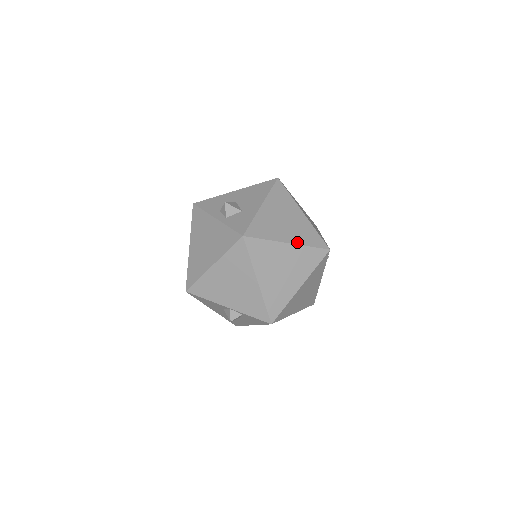
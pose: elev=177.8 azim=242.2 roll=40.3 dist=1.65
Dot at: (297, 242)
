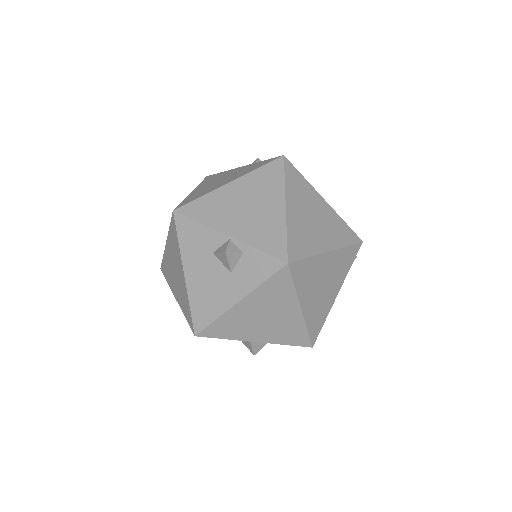
Dot at: (332, 208)
